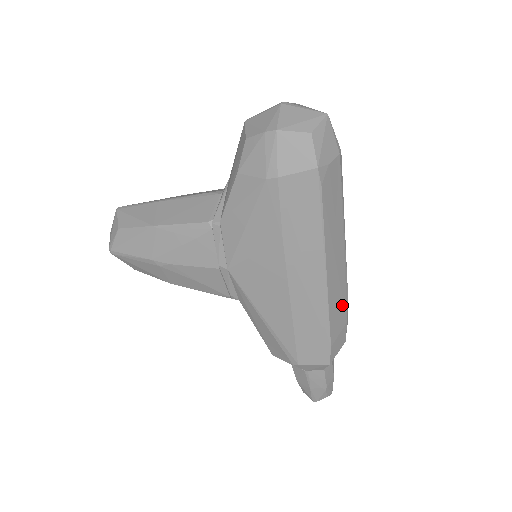
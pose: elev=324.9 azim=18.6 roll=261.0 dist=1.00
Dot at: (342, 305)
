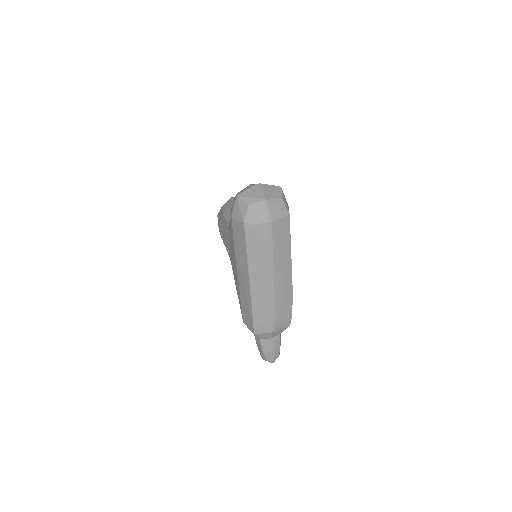
Dot at: (267, 307)
